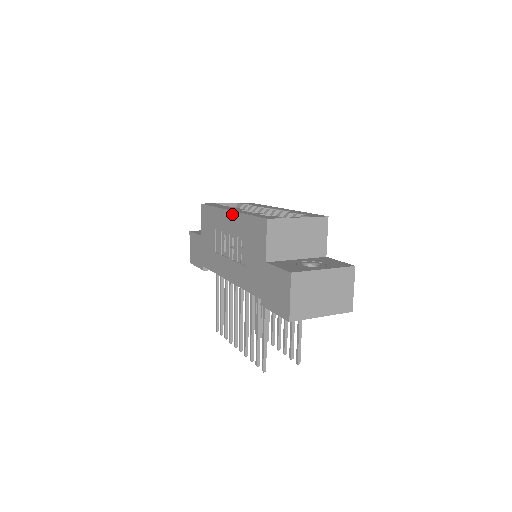
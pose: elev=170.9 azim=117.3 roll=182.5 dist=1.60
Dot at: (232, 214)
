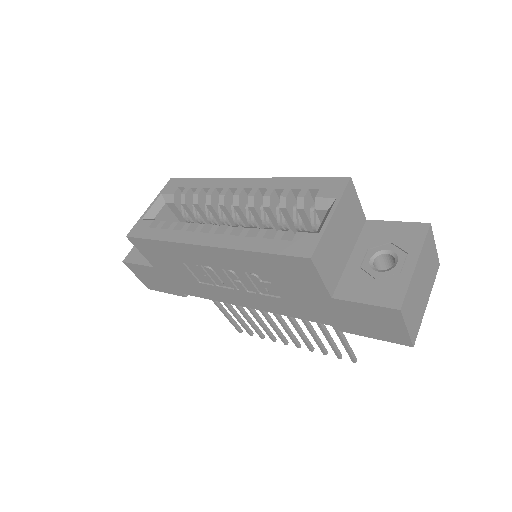
Dot at: (215, 251)
